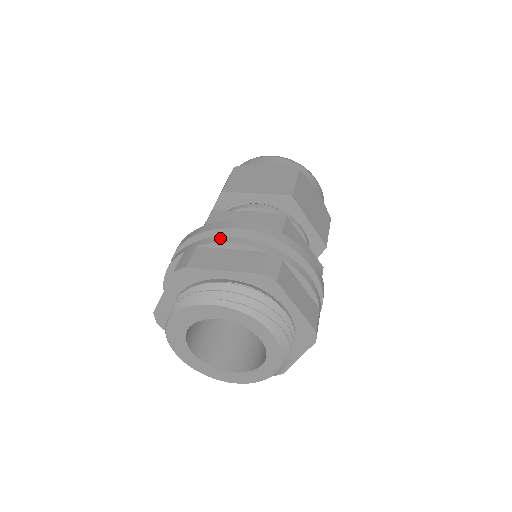
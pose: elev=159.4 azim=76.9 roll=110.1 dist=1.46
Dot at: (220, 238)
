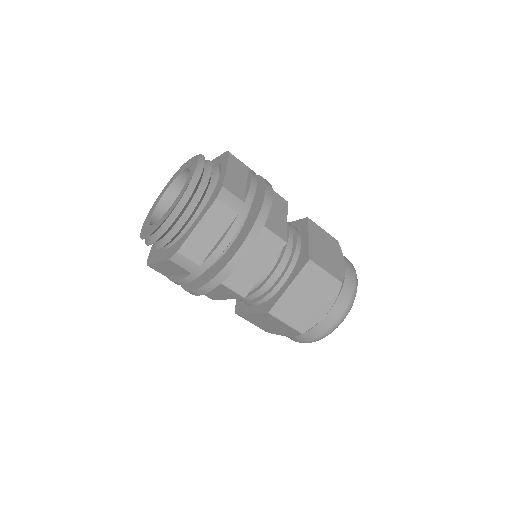
Dot at: occluded
